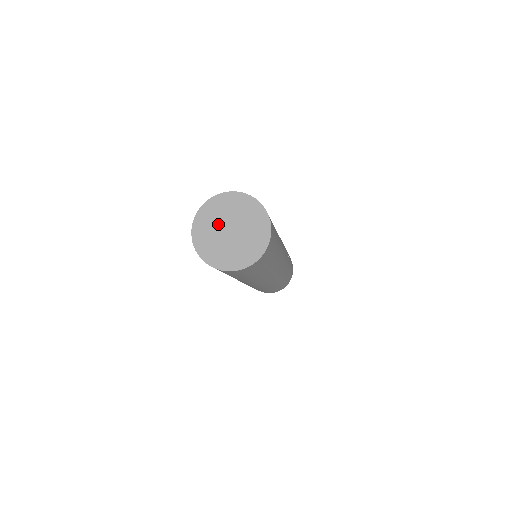
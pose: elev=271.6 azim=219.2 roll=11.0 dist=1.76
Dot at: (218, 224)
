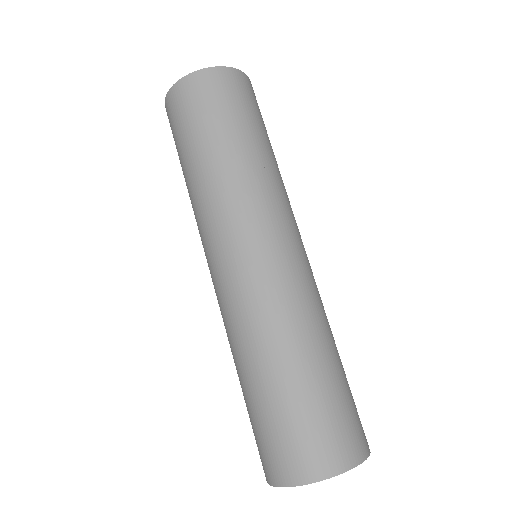
Dot at: occluded
